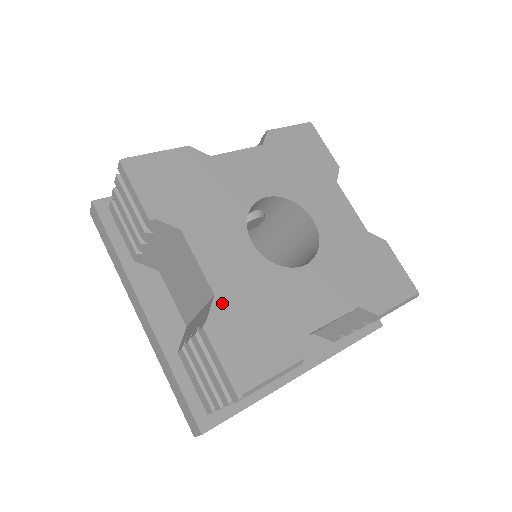
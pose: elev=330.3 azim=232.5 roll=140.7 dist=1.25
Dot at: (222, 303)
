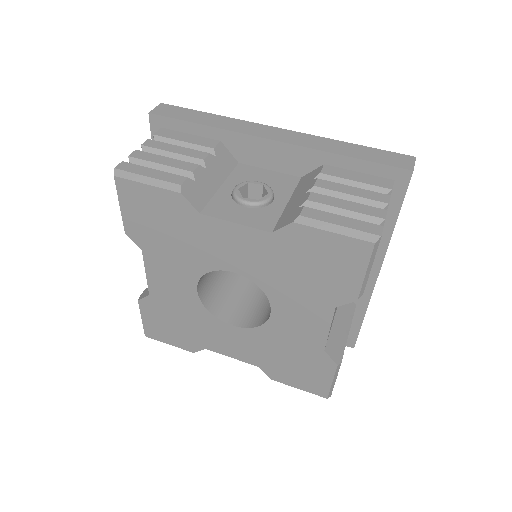
Dot at: (152, 301)
